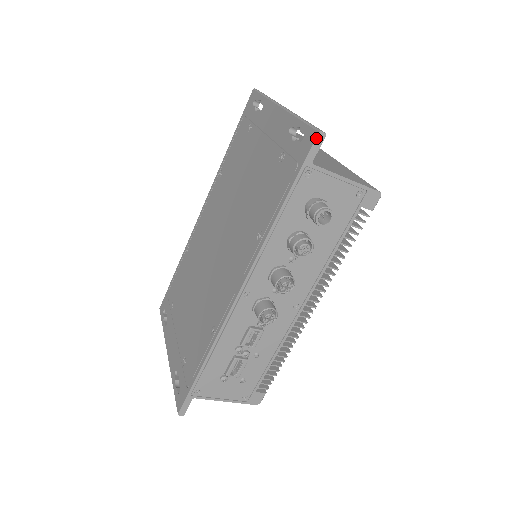
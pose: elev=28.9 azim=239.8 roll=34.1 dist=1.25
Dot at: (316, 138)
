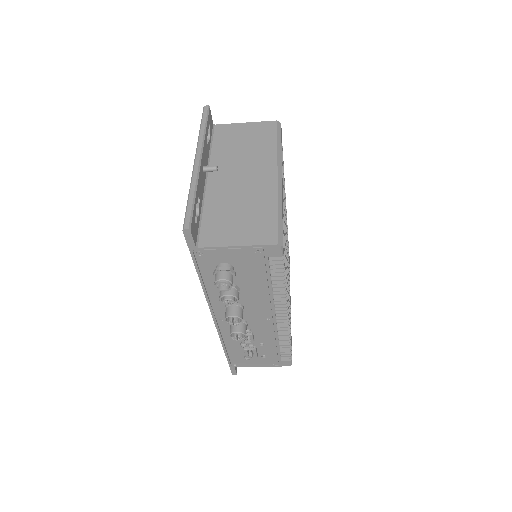
Dot at: (184, 234)
